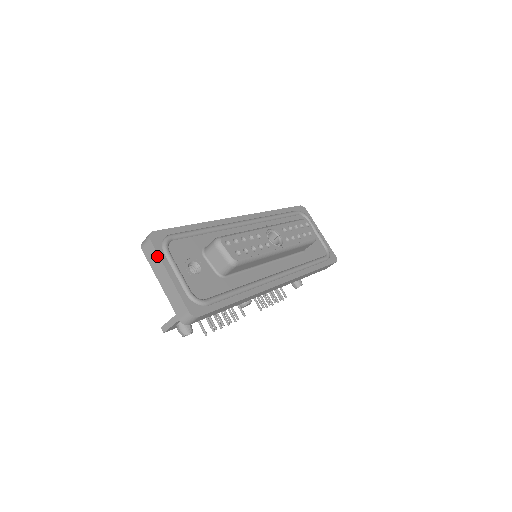
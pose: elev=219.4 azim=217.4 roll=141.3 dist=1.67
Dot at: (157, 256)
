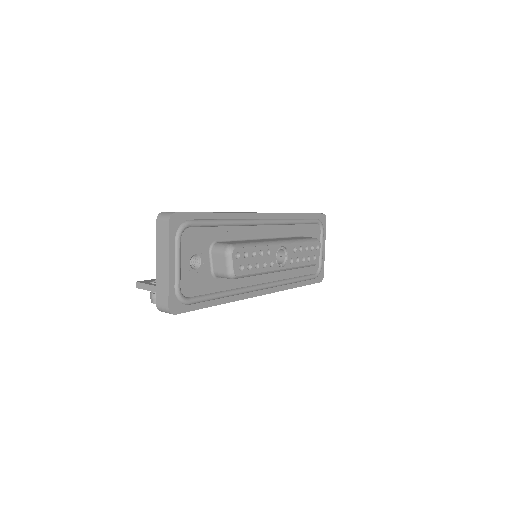
Dot at: (167, 240)
